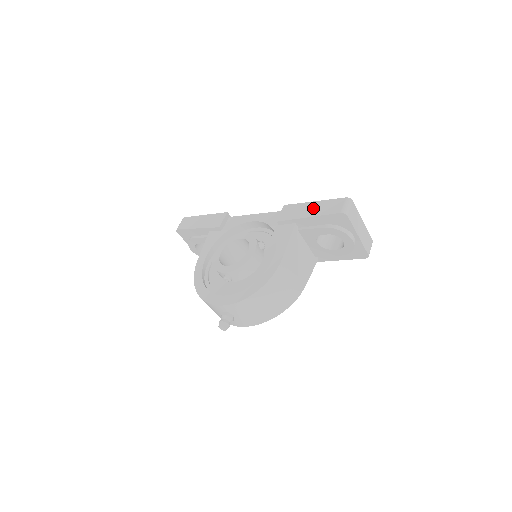
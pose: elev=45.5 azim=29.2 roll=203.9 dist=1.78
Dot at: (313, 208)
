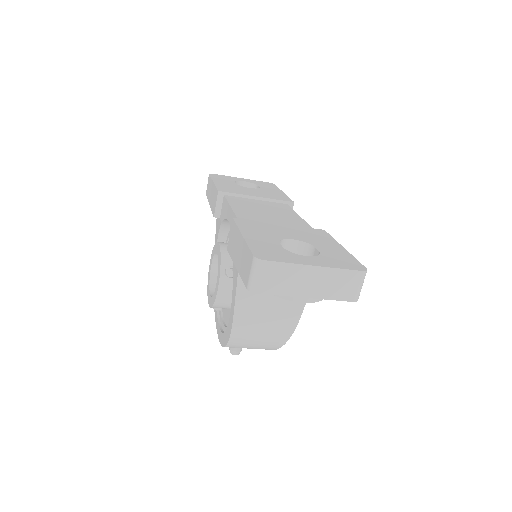
Dot at: (239, 251)
